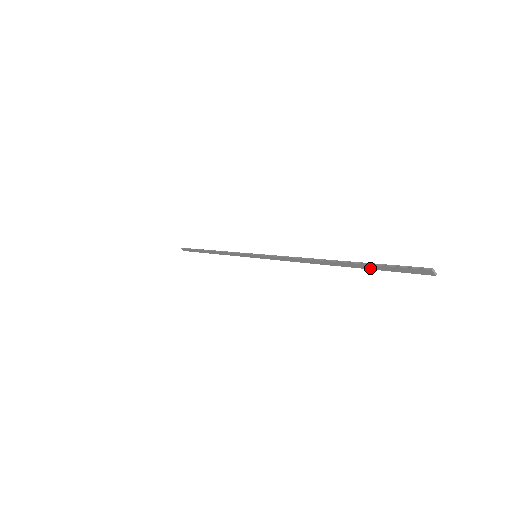
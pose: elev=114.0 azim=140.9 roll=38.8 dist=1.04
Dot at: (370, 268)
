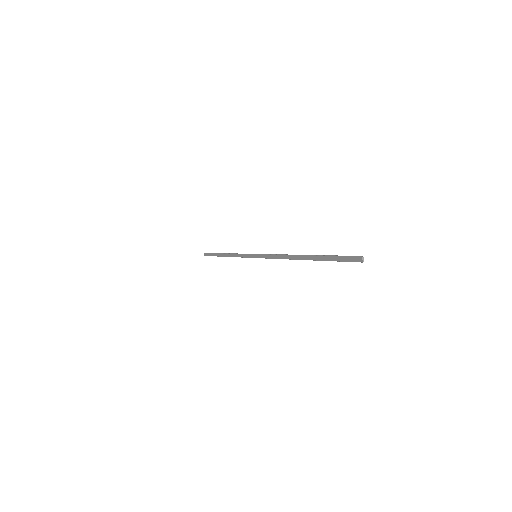
Dot at: (327, 259)
